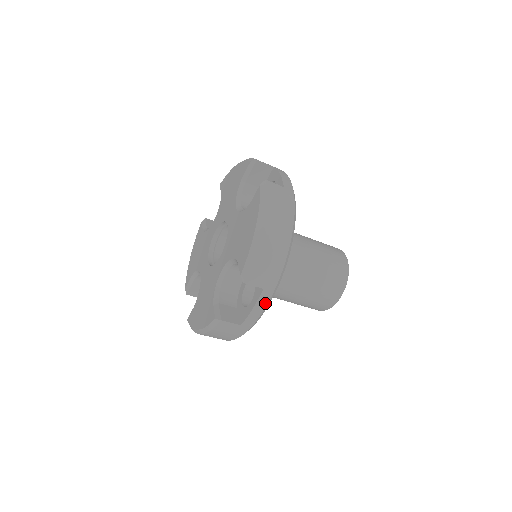
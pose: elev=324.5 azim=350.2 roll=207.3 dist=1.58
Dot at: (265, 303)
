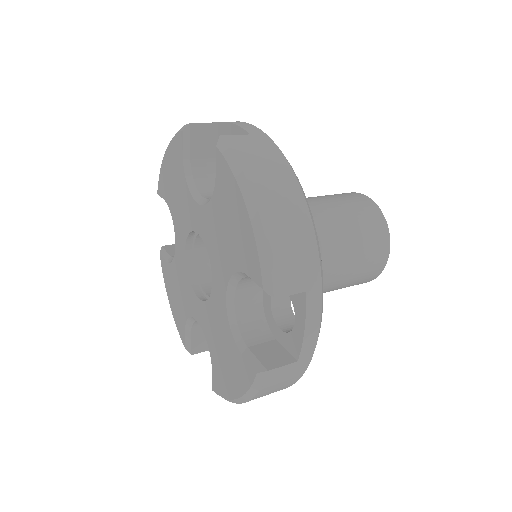
Dot at: (318, 311)
